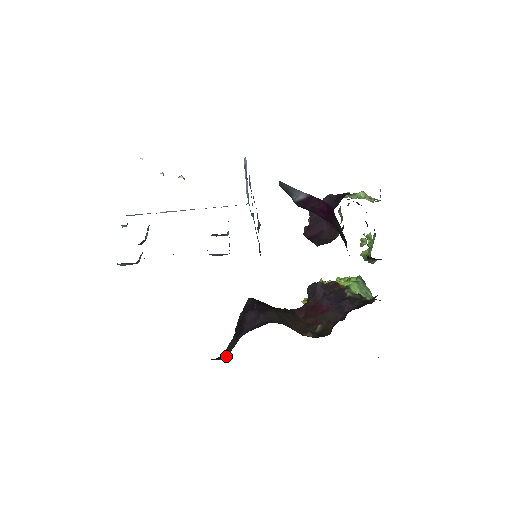
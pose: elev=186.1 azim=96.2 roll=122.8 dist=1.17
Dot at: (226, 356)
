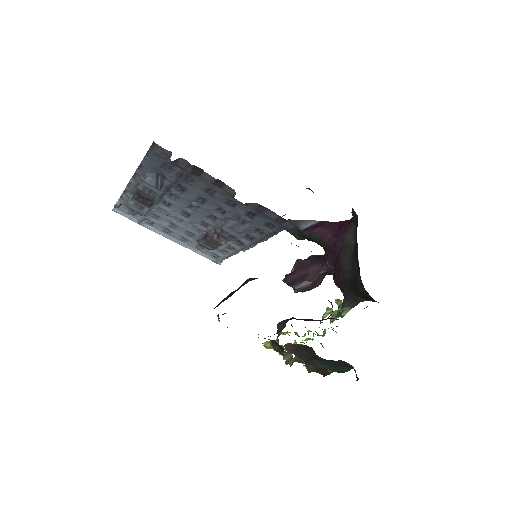
Dot at: occluded
